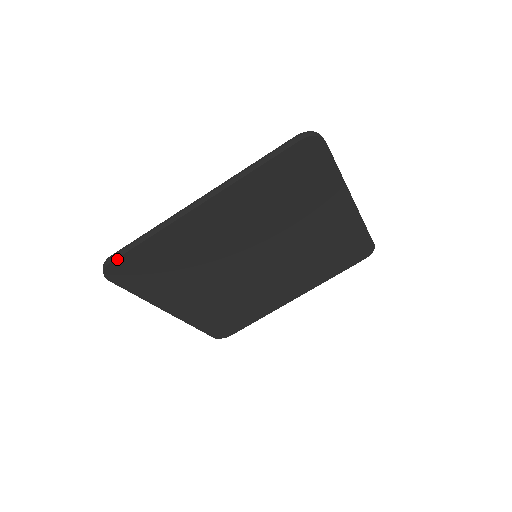
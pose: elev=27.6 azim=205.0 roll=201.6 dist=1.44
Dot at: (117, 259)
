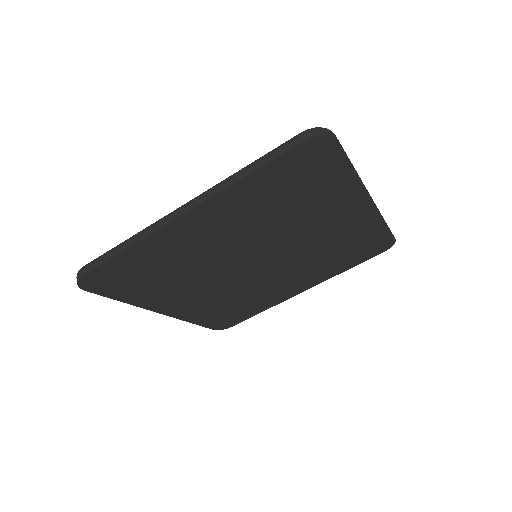
Dot at: (91, 271)
